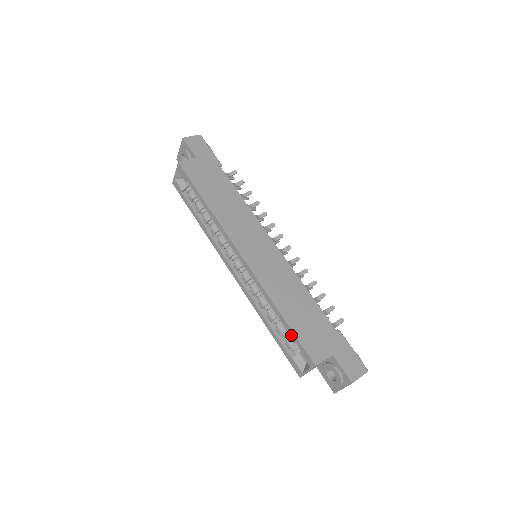
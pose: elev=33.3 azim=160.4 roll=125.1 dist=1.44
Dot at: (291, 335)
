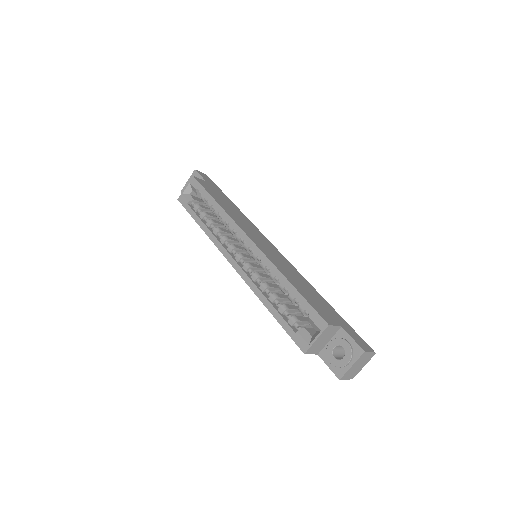
Dot at: (300, 301)
